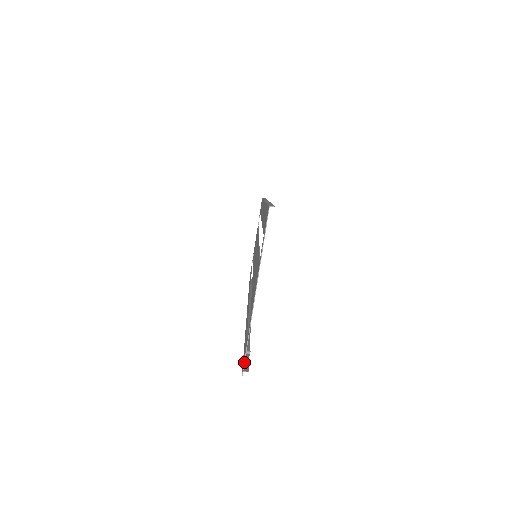
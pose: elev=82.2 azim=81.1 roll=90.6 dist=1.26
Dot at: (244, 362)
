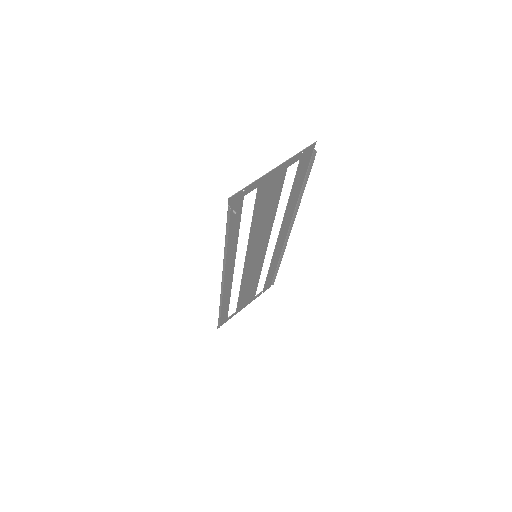
Dot at: (238, 192)
